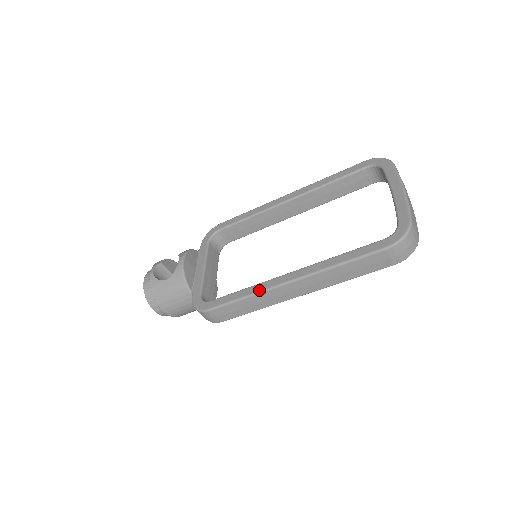
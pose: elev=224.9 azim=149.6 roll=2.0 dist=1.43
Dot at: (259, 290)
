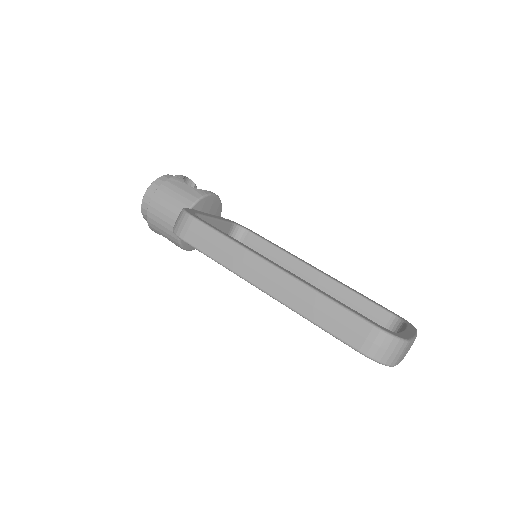
Dot at: (246, 246)
